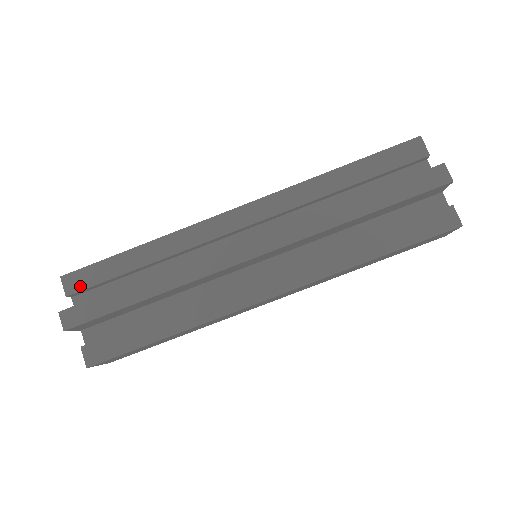
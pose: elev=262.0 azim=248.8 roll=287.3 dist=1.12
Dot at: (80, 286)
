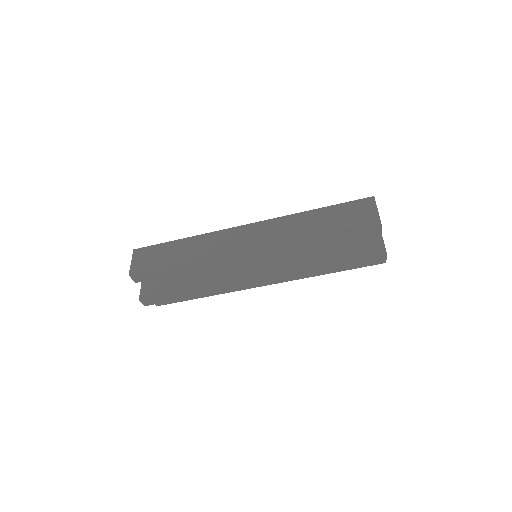
Dot at: (144, 279)
